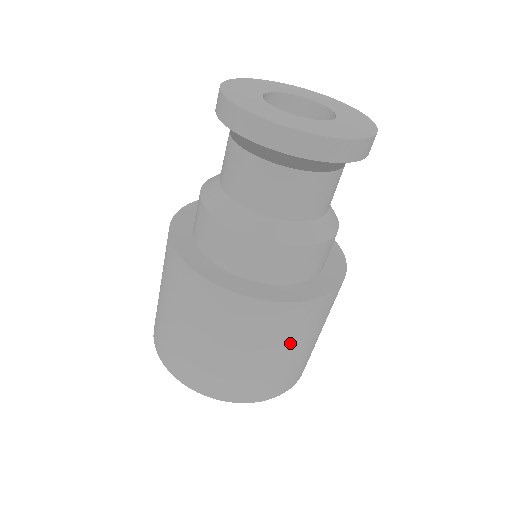
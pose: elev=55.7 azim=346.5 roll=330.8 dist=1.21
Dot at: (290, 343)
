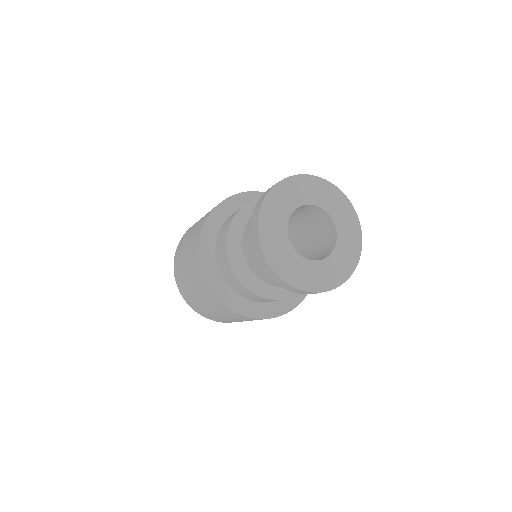
Dot at: occluded
